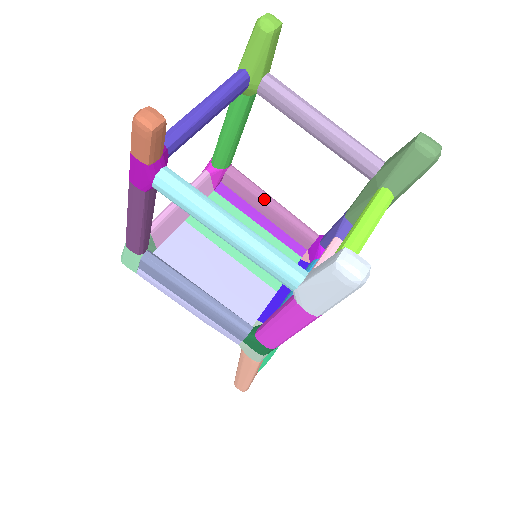
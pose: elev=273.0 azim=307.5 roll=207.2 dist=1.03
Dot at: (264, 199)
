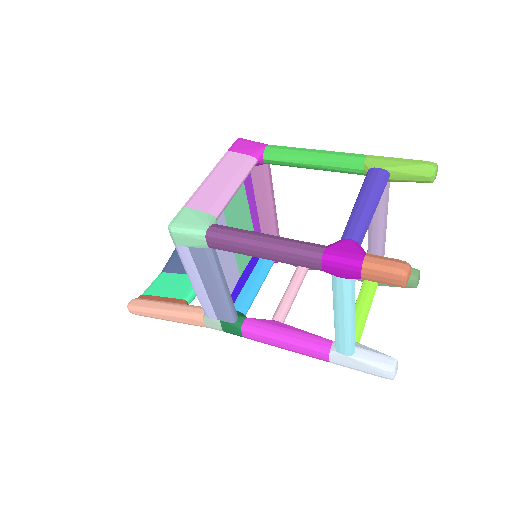
Dot at: (271, 200)
